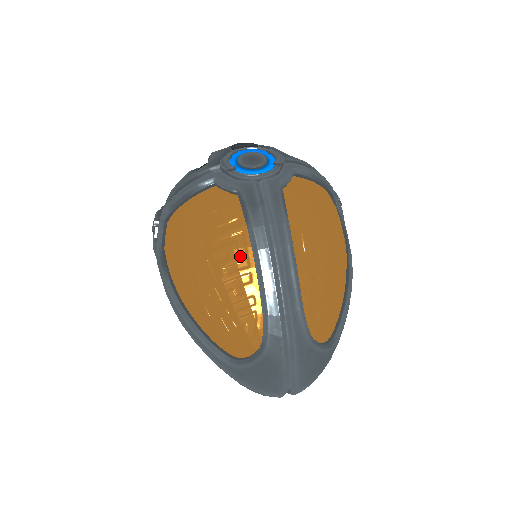
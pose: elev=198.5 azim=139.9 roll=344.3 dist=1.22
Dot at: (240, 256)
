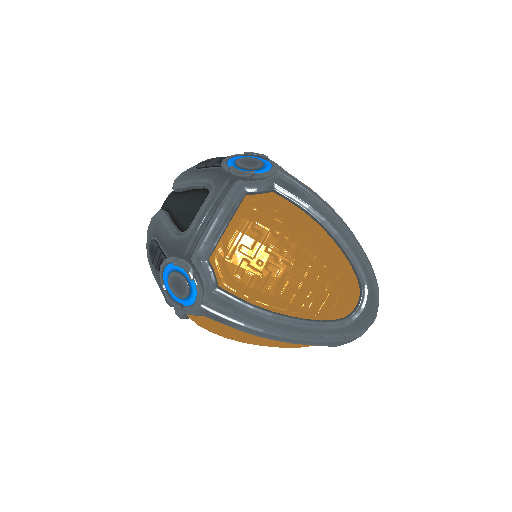
Dot at: (316, 232)
